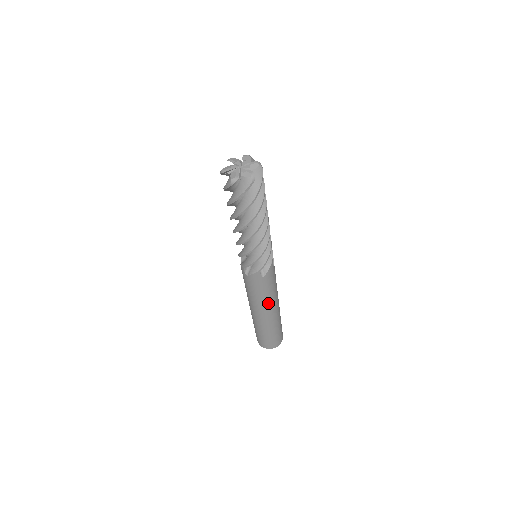
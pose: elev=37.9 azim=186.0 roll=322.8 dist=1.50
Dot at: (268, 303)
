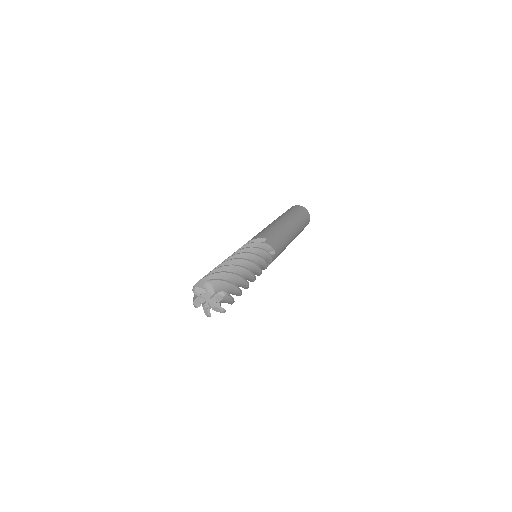
Dot at: occluded
